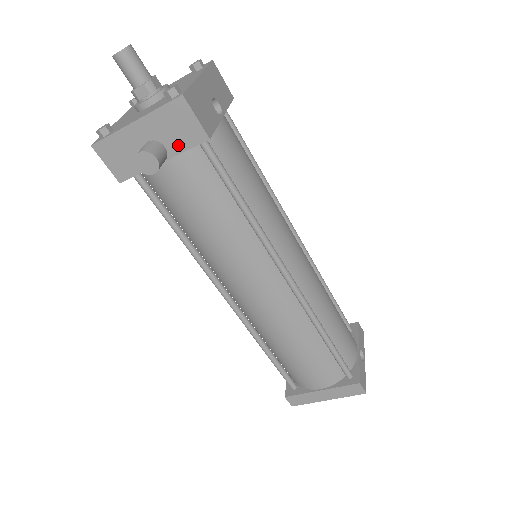
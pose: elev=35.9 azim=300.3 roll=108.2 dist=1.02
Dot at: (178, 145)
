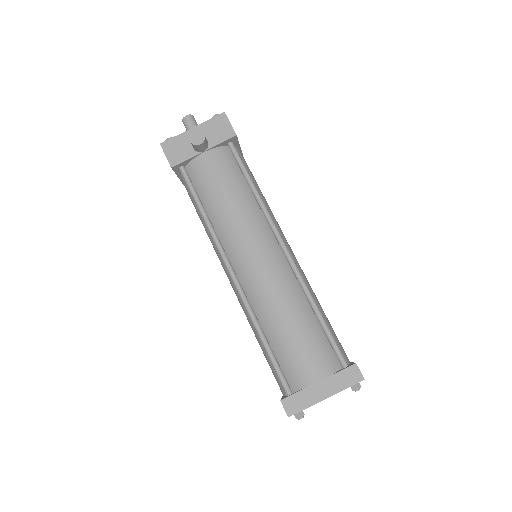
Dot at: (216, 140)
